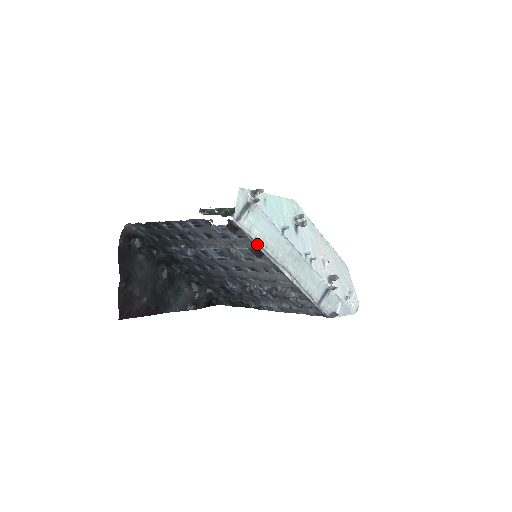
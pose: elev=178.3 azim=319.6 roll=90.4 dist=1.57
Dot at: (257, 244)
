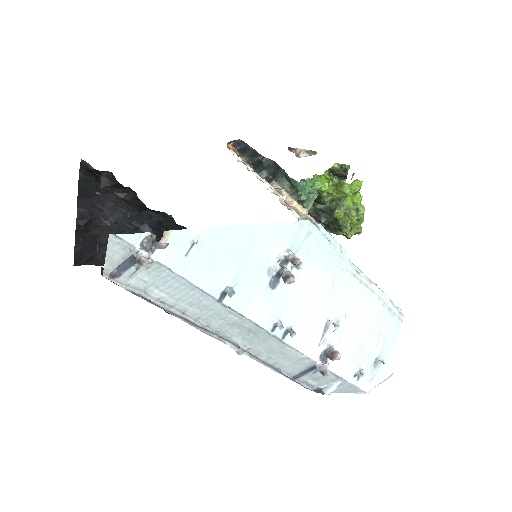
Dot at: (163, 308)
